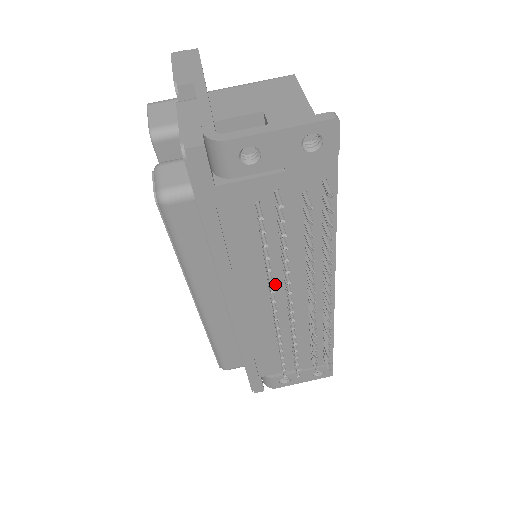
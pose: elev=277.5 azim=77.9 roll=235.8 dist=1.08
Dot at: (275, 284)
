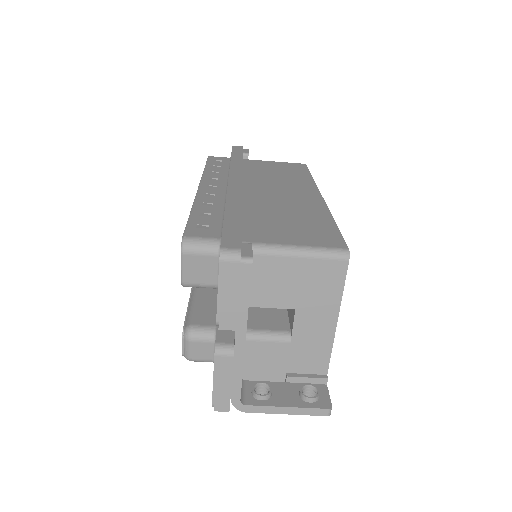
Dot at: occluded
